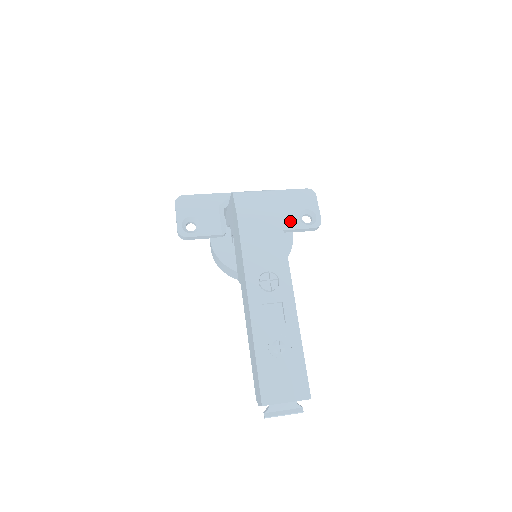
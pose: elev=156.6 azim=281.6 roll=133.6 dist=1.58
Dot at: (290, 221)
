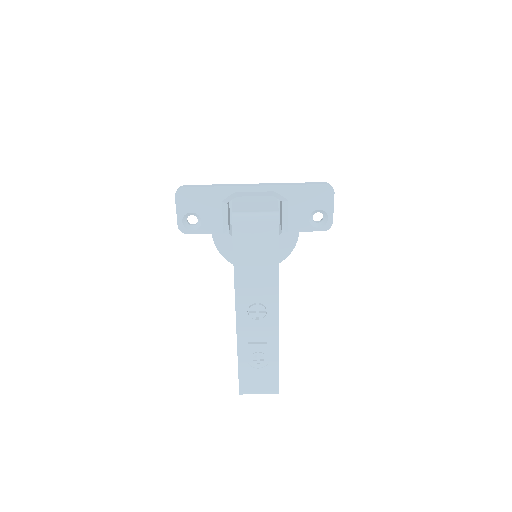
Dot at: (298, 222)
